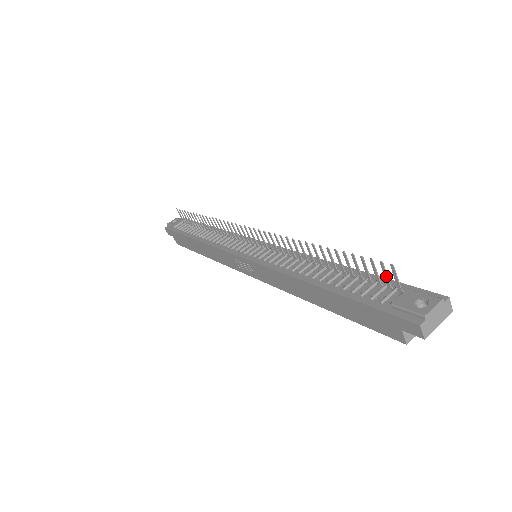
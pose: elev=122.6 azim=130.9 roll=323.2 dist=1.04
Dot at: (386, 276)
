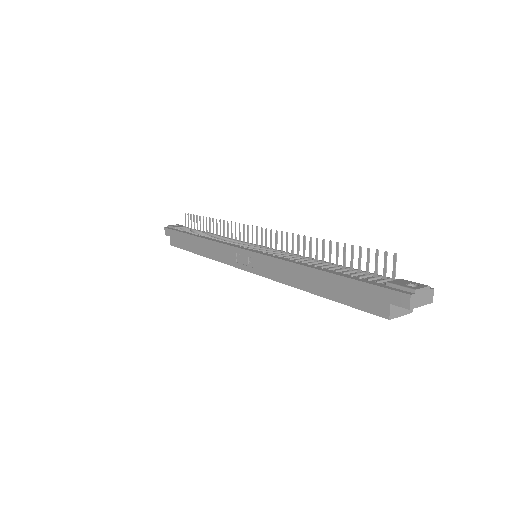
Dot at: (385, 266)
